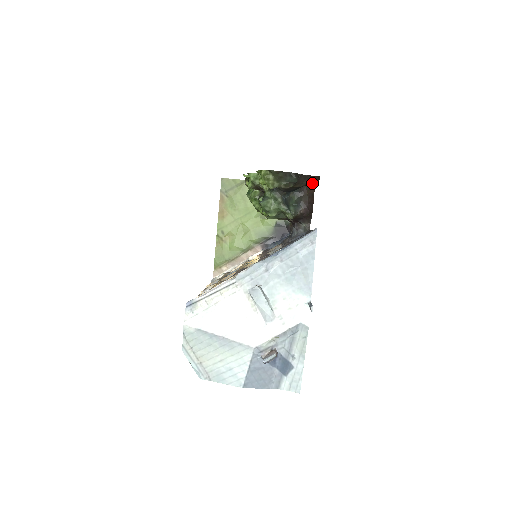
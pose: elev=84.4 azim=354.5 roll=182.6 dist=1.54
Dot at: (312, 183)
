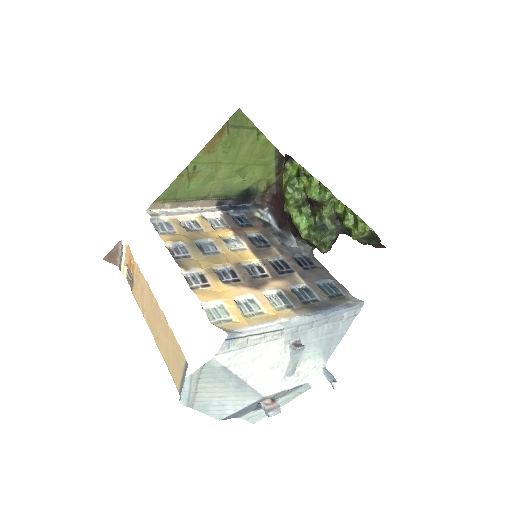
Dot at: occluded
